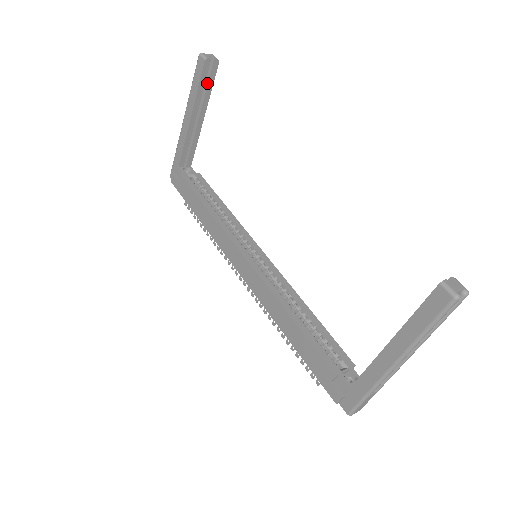
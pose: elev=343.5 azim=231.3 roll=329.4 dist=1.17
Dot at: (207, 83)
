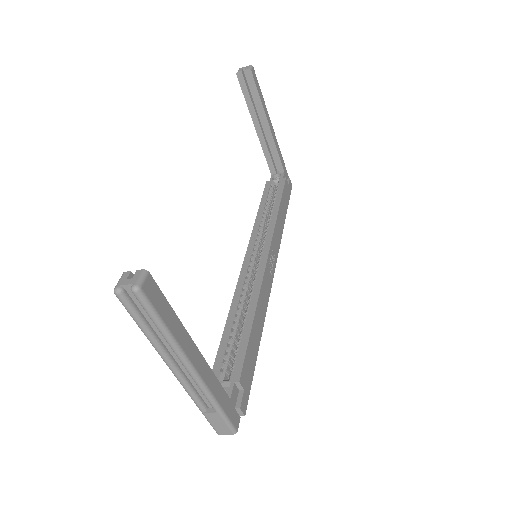
Dot at: (252, 93)
